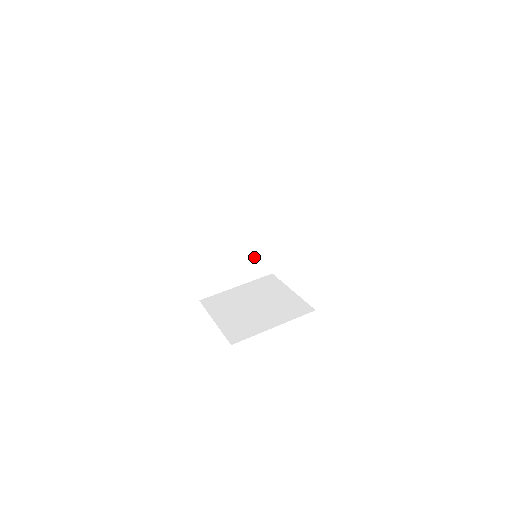
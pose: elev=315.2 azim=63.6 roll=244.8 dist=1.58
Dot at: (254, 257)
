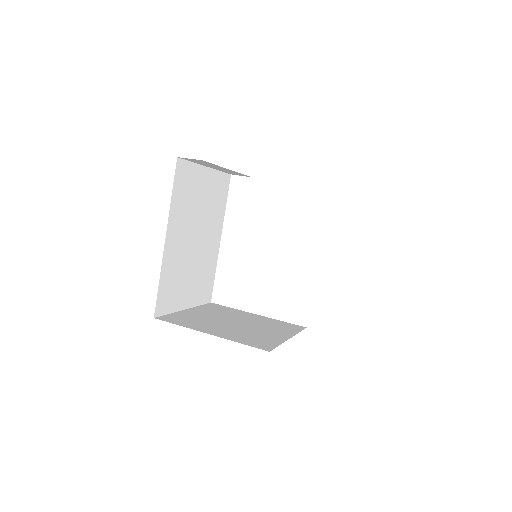
Dot at: (205, 275)
